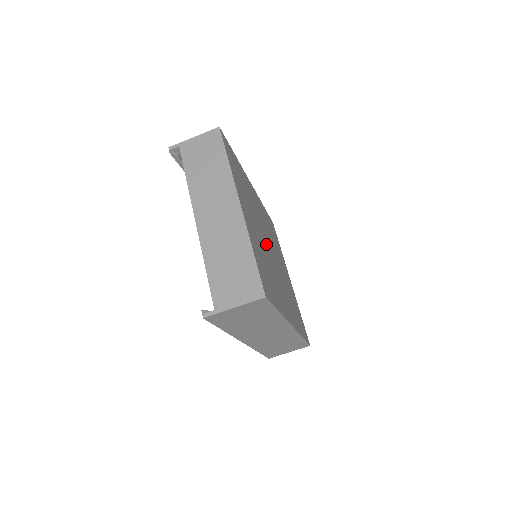
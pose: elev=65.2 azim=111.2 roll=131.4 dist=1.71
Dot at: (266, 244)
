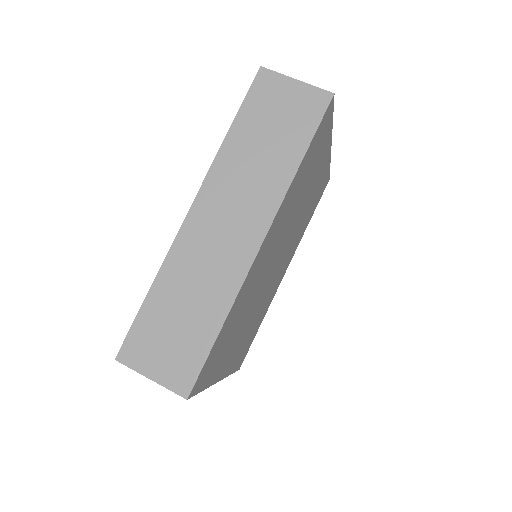
Dot at: (286, 240)
